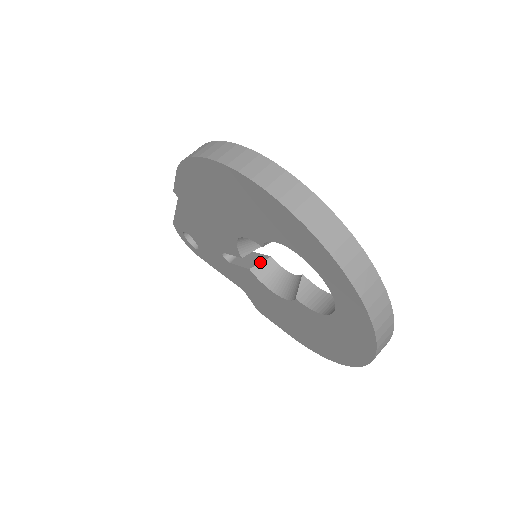
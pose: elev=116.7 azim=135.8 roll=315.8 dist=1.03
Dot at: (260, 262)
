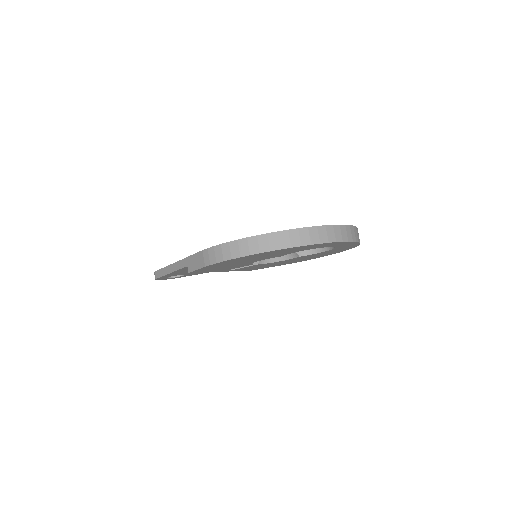
Dot at: occluded
